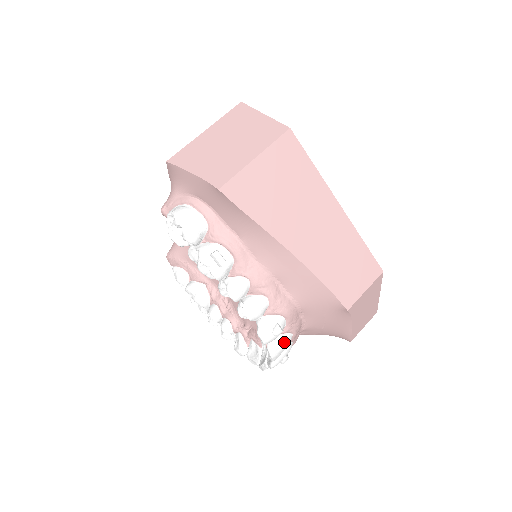
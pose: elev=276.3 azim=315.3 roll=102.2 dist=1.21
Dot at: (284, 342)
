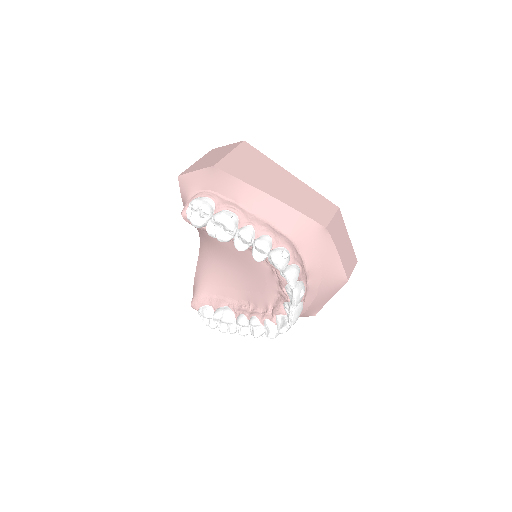
Dot at: (294, 269)
